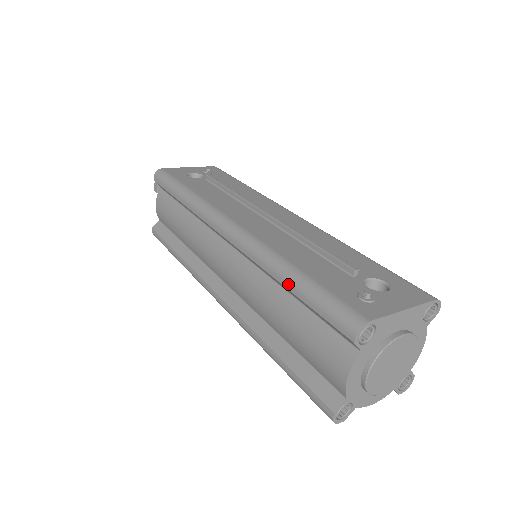
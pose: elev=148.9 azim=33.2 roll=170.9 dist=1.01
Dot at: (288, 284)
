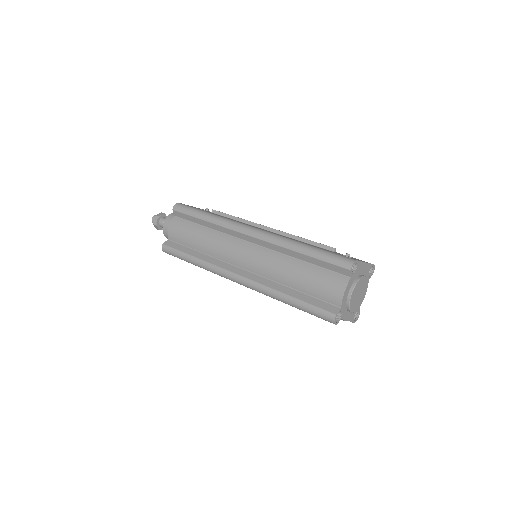
Dot at: (305, 251)
